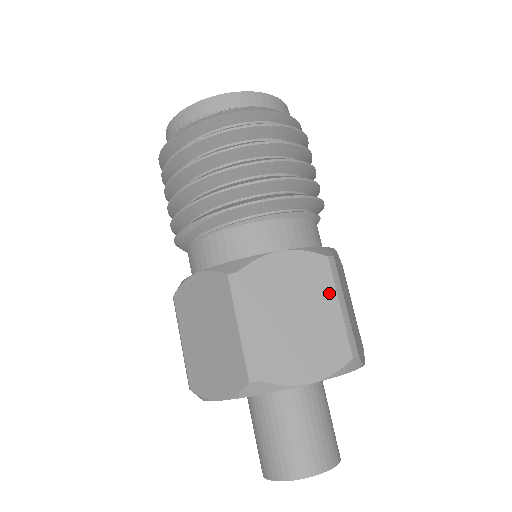
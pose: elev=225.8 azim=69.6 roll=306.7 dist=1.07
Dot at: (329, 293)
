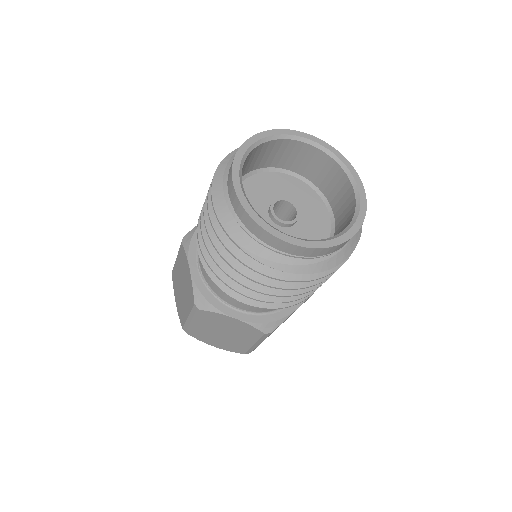
Dot at: occluded
